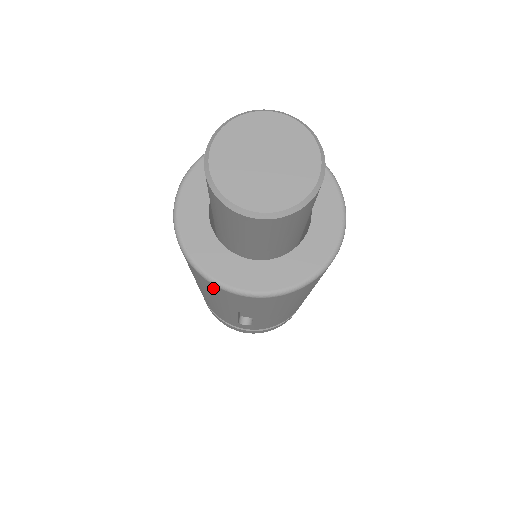
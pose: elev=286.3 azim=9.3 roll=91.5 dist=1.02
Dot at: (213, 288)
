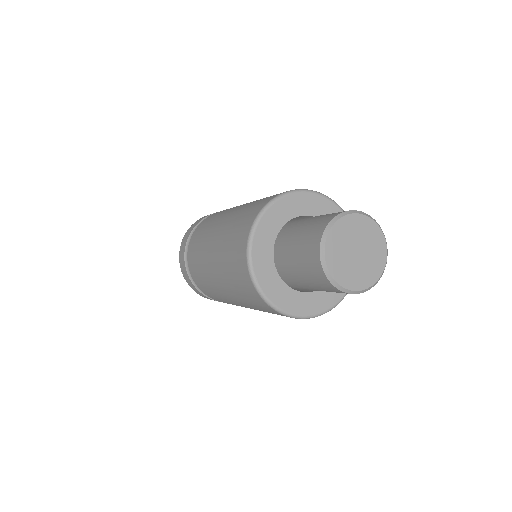
Dot at: occluded
